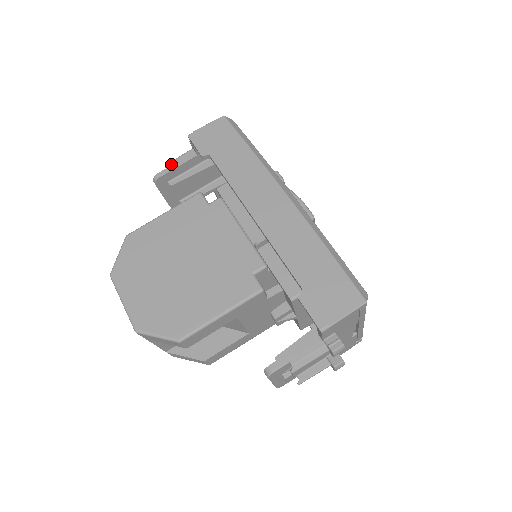
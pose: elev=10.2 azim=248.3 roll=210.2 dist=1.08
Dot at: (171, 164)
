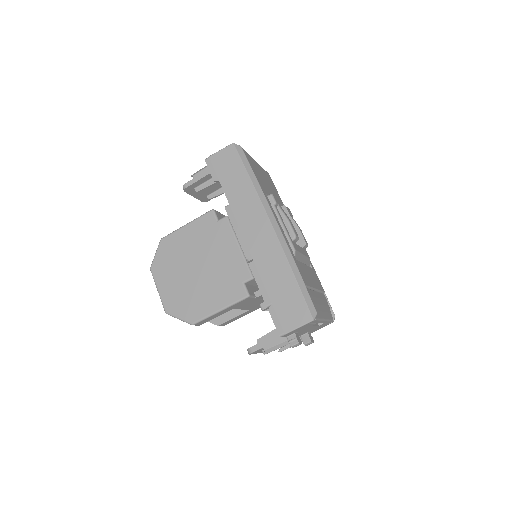
Dot at: (195, 176)
